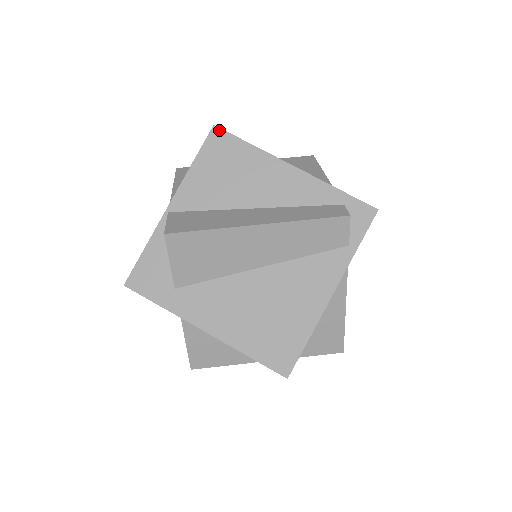
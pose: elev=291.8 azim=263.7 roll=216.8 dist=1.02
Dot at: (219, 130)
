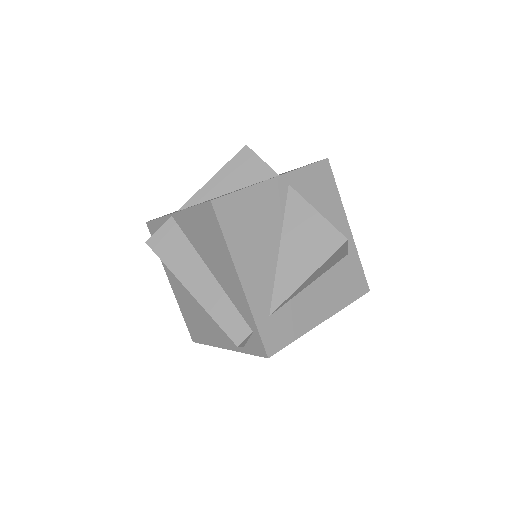
Dot at: (212, 208)
